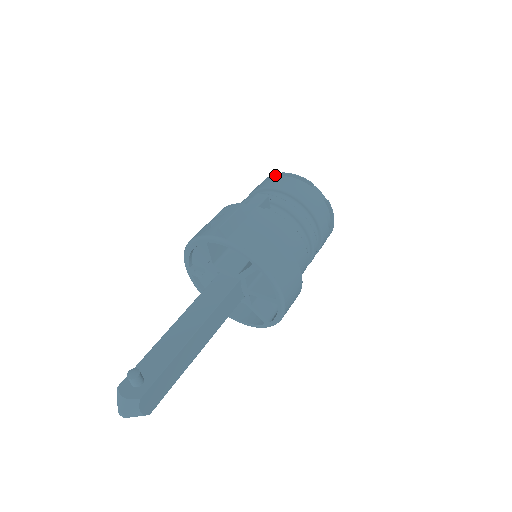
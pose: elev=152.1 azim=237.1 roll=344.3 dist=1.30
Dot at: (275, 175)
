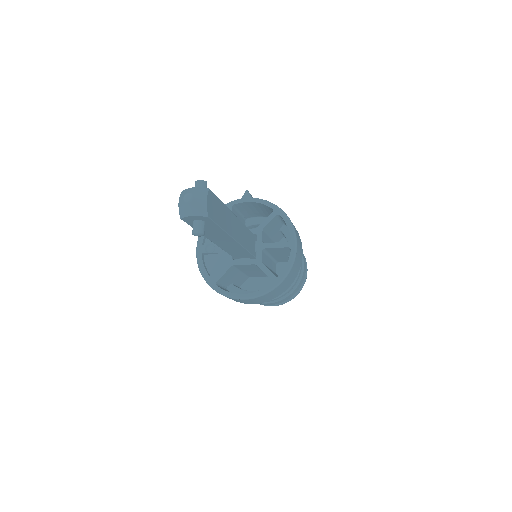
Dot at: occluded
